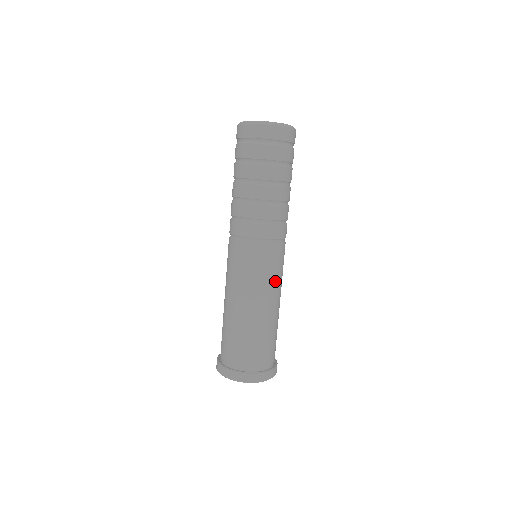
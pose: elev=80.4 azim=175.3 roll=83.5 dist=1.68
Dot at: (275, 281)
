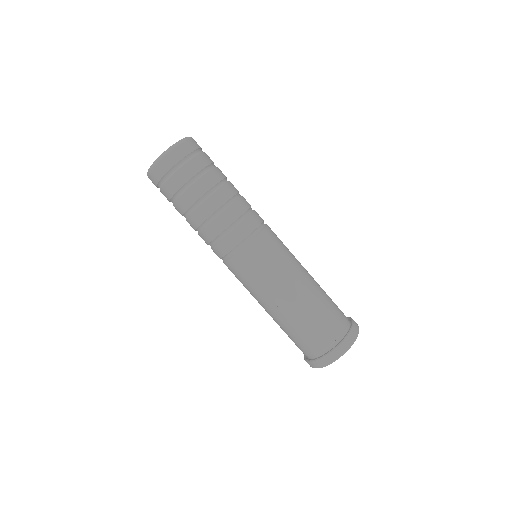
Dot at: (291, 253)
